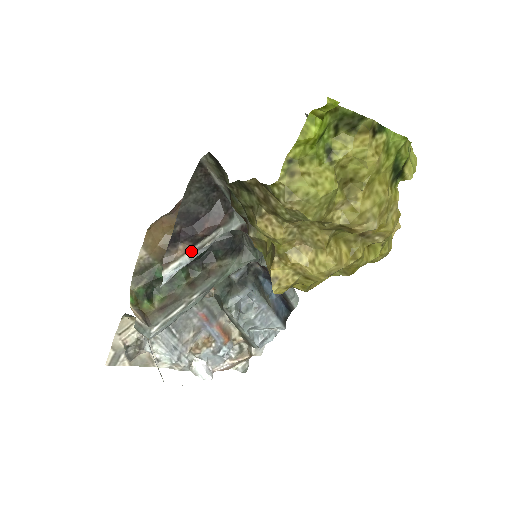
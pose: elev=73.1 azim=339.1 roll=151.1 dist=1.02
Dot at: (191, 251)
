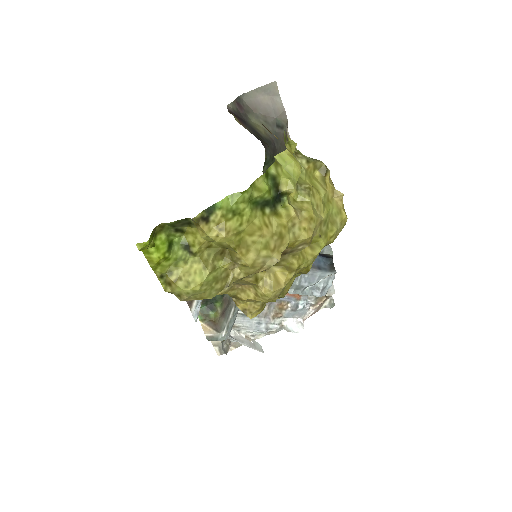
Dot at: occluded
